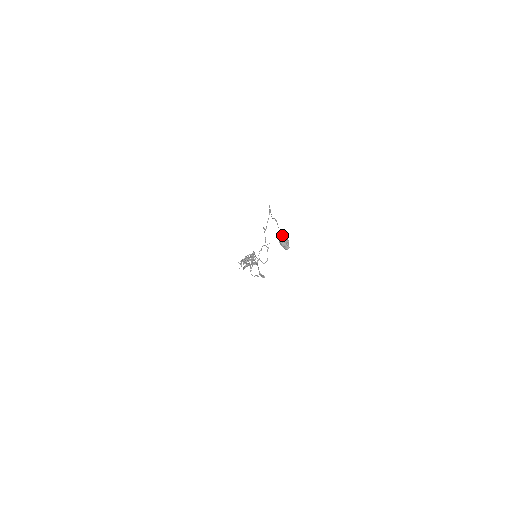
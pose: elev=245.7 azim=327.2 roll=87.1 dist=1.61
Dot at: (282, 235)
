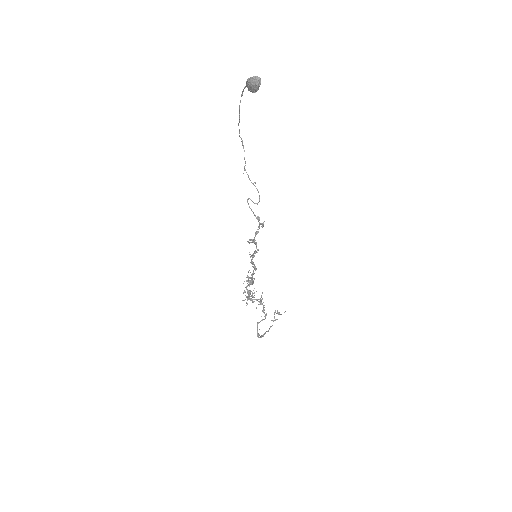
Dot at: occluded
